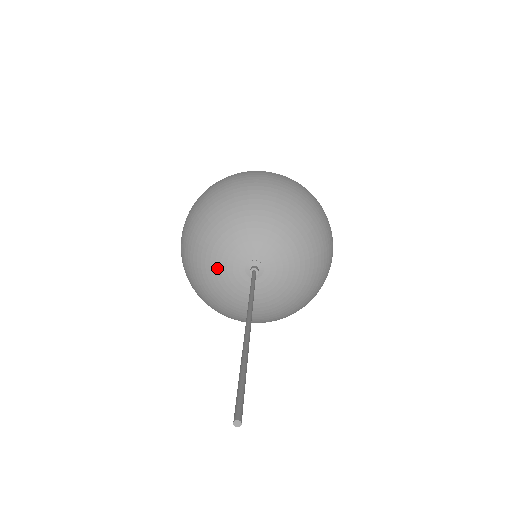
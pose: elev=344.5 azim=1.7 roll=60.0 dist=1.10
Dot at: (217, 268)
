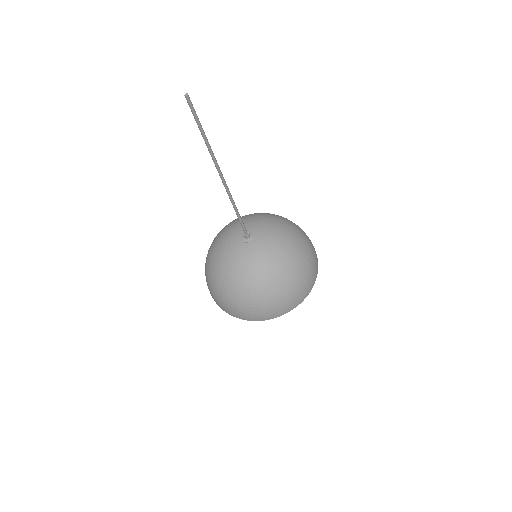
Dot at: (229, 231)
